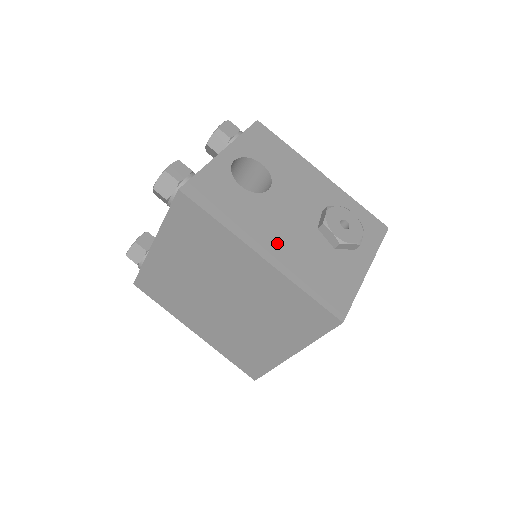
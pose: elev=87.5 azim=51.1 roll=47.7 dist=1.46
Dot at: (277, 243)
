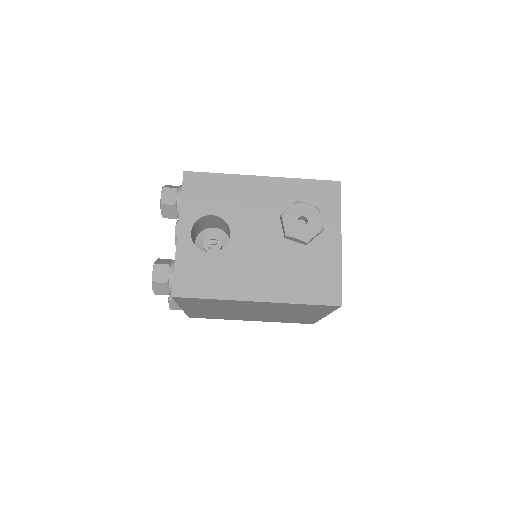
Dot at: (262, 280)
